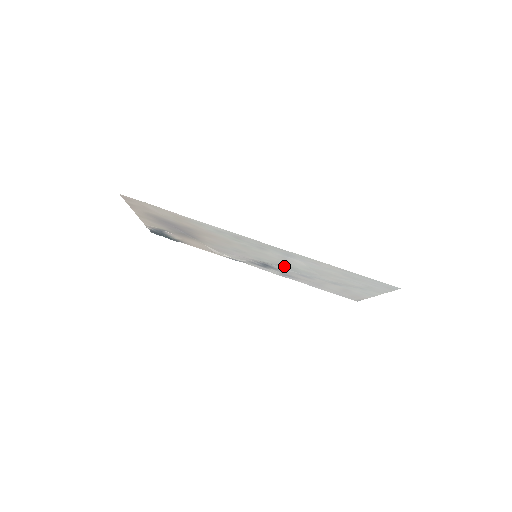
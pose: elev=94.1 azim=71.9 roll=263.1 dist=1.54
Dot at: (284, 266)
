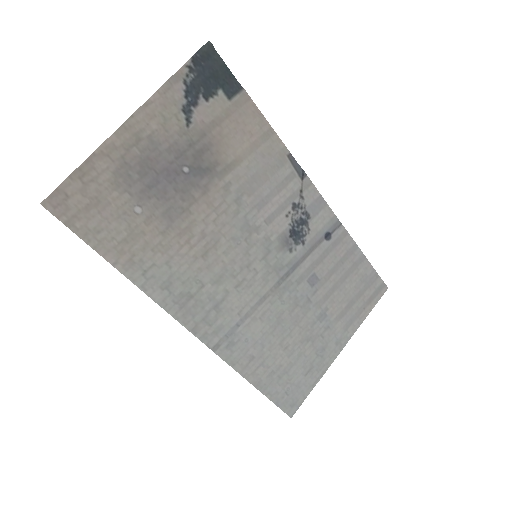
Dot at: (283, 277)
